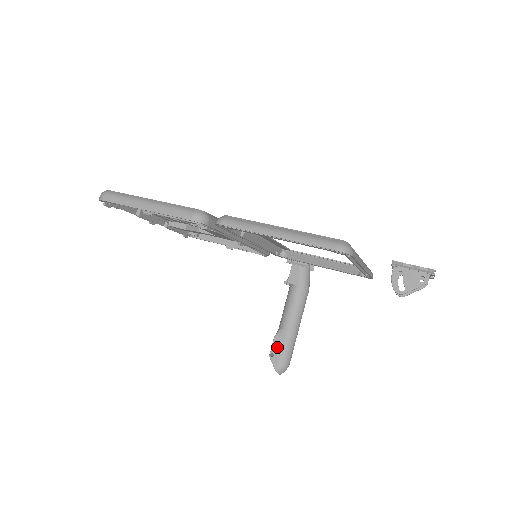
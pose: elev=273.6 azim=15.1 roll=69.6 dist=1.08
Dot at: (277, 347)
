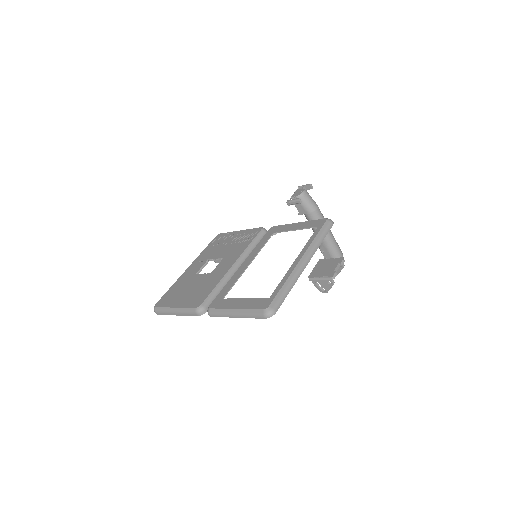
Dot at: (326, 254)
